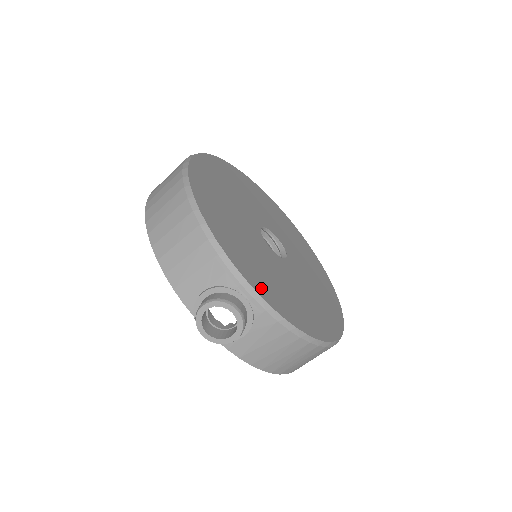
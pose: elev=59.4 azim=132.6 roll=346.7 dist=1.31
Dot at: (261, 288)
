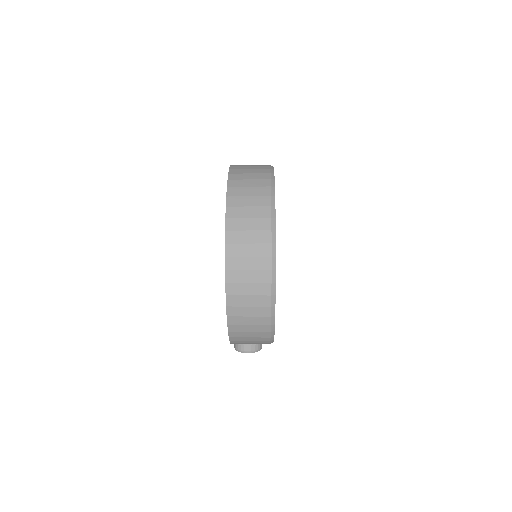
Dot at: occluded
